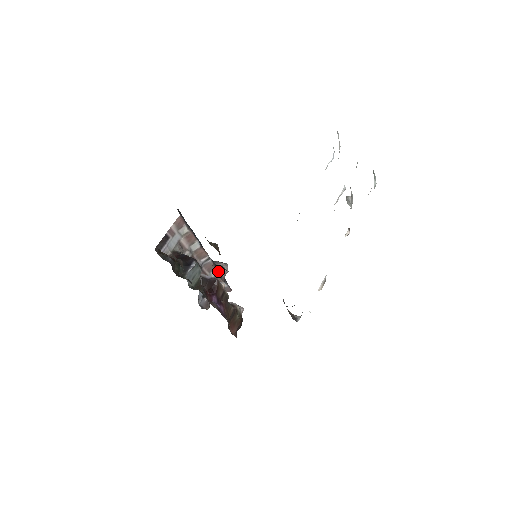
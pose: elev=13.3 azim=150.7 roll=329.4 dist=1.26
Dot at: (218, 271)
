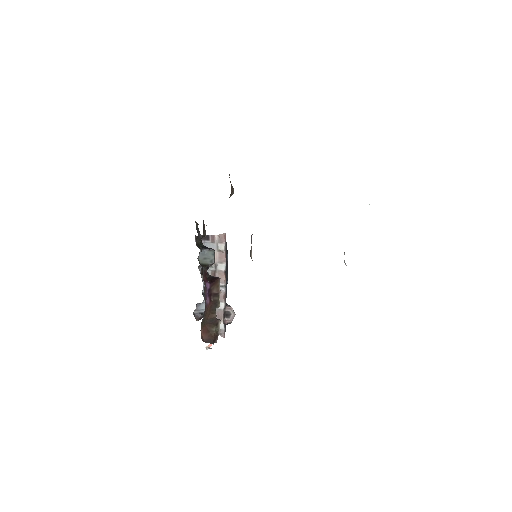
Dot at: (225, 307)
